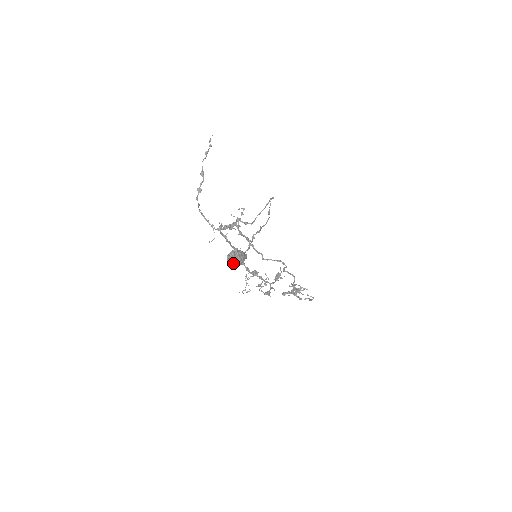
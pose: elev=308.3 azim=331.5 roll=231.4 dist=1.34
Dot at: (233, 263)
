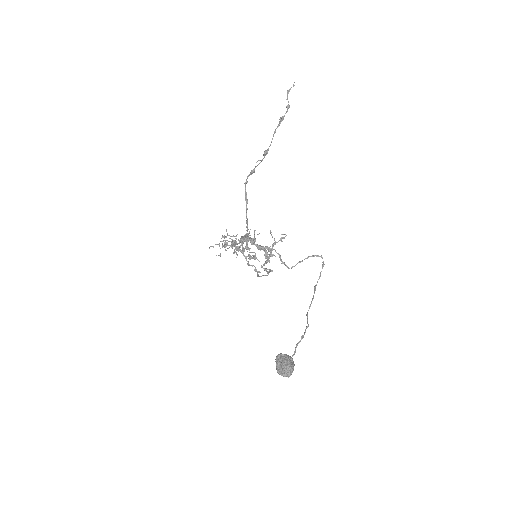
Dot at: (284, 376)
